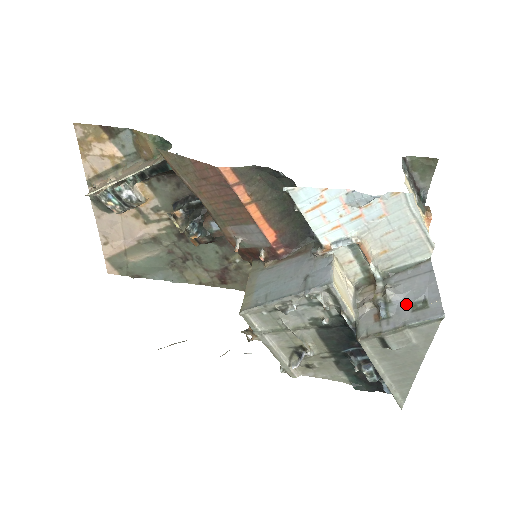
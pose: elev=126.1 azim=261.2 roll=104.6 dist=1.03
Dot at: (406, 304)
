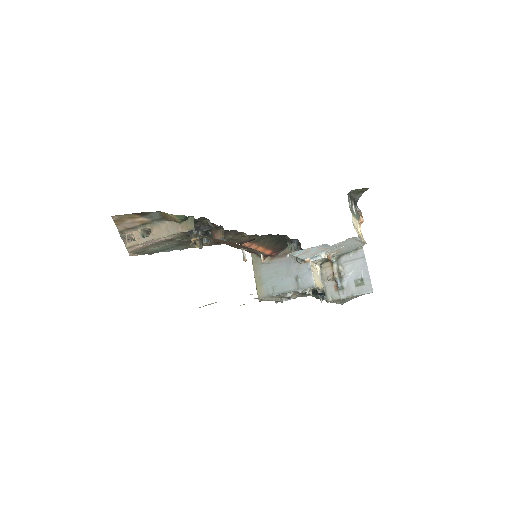
Dot at: (352, 281)
